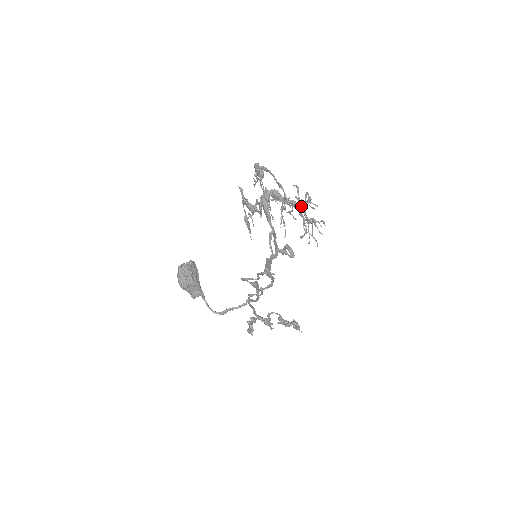
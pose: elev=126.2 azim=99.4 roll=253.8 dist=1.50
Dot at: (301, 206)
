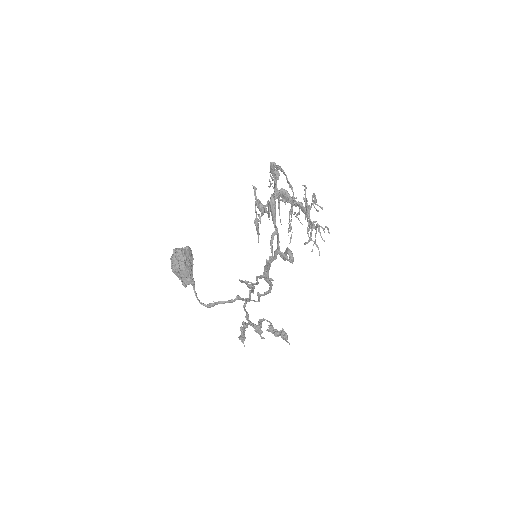
Dot at: (306, 207)
